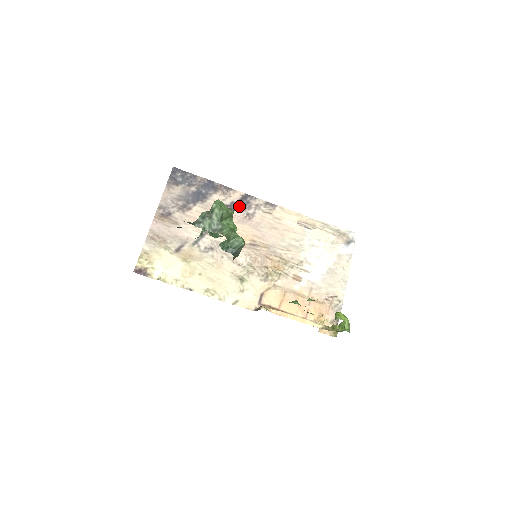
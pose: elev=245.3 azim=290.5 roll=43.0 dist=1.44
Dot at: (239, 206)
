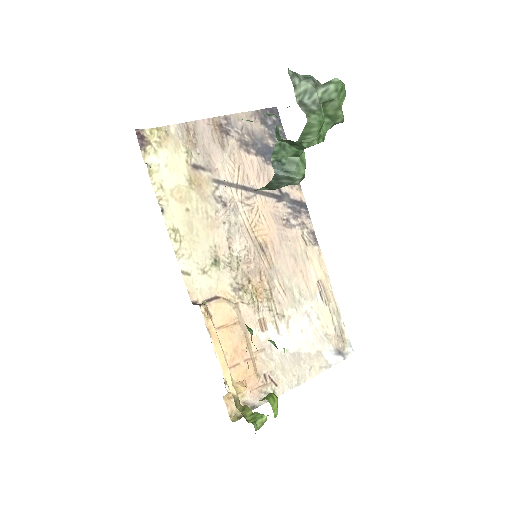
Dot at: (289, 204)
